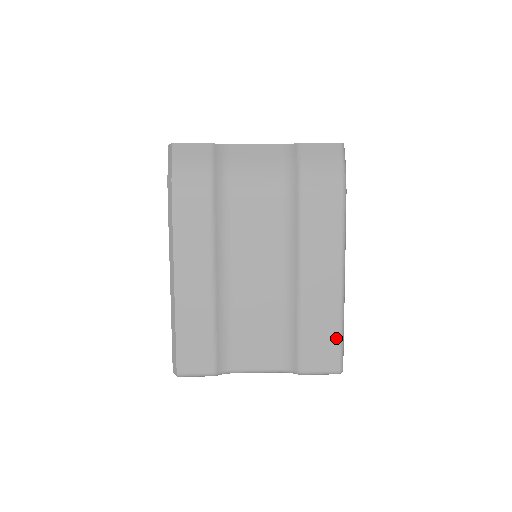
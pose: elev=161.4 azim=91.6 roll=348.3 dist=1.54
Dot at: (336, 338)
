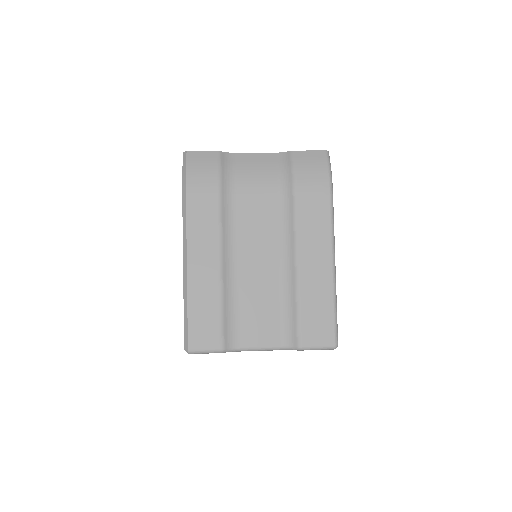
Dot at: (330, 315)
